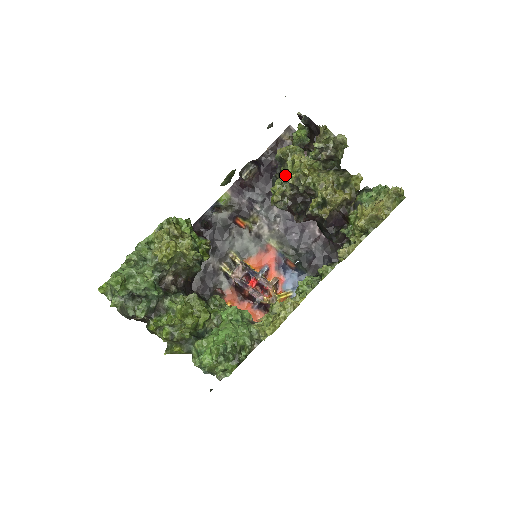
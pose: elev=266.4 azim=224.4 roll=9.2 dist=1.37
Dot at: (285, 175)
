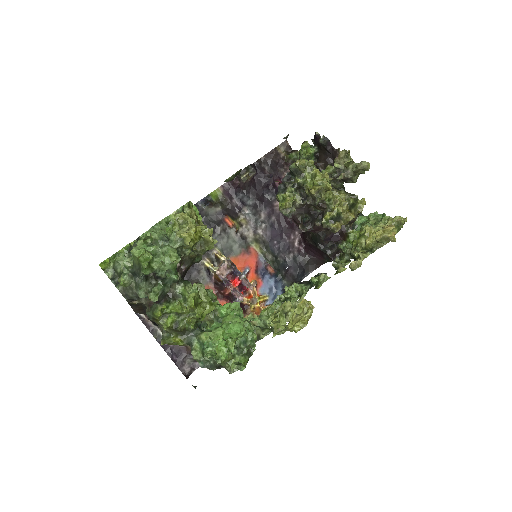
Dot at: (298, 185)
